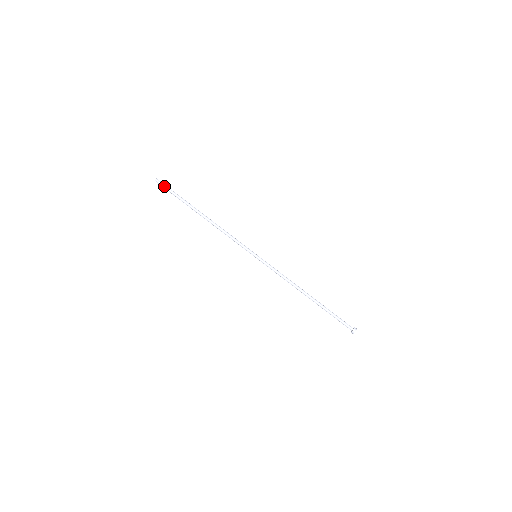
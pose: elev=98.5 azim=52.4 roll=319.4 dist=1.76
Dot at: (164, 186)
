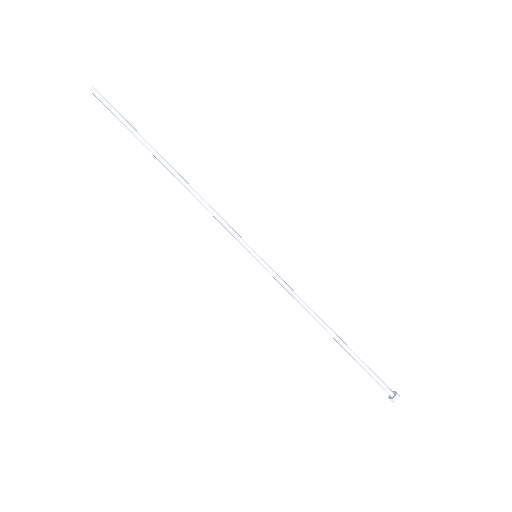
Dot at: (105, 104)
